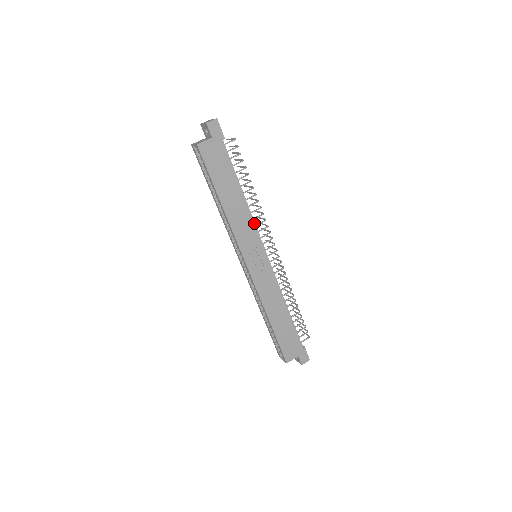
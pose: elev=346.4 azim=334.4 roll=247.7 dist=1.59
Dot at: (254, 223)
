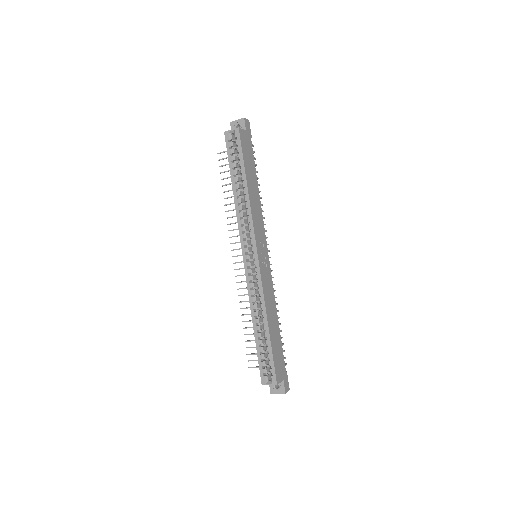
Dot at: occluded
